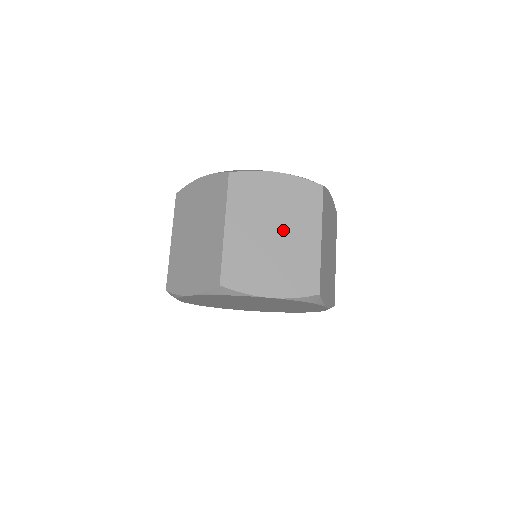
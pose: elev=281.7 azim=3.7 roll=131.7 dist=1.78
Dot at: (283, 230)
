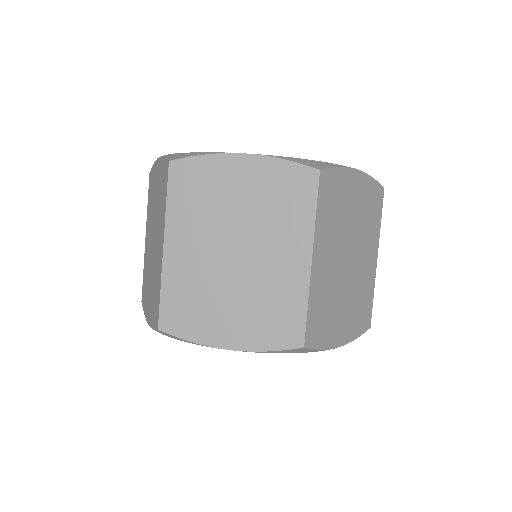
Dot at: (250, 248)
